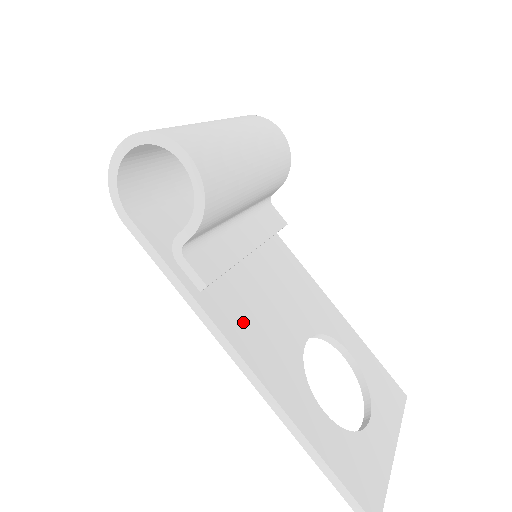
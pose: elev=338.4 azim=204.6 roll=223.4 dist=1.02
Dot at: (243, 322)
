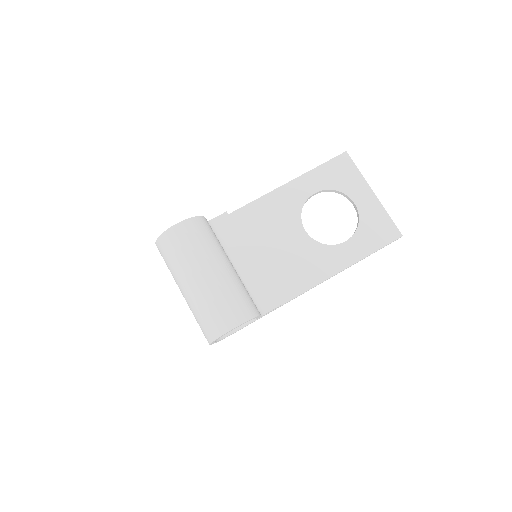
Dot at: (294, 278)
